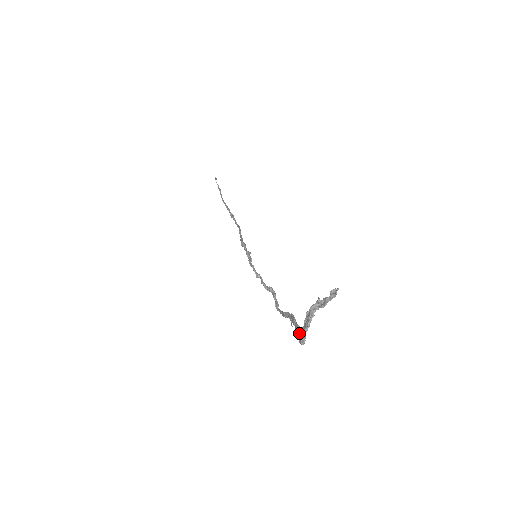
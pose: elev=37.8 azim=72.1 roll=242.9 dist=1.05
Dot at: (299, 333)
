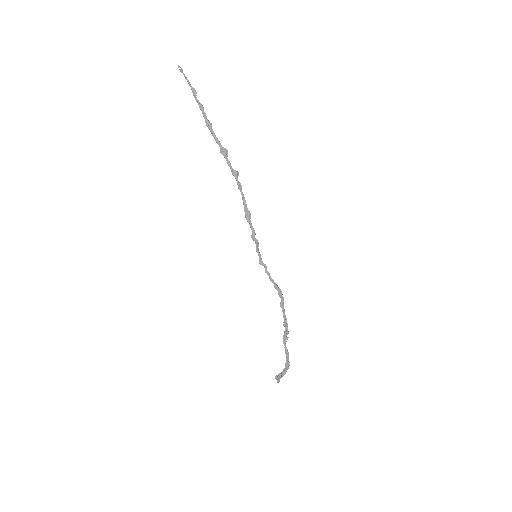
Dot at: (286, 359)
